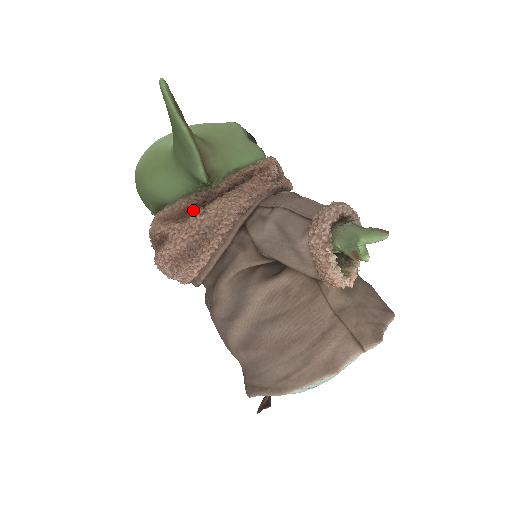
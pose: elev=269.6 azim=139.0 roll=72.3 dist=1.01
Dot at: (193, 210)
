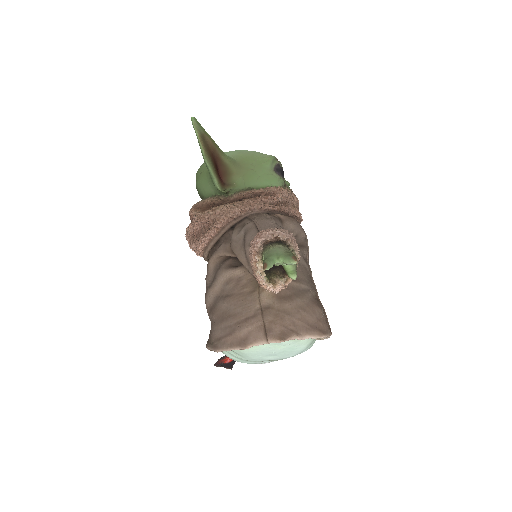
Dot at: occluded
